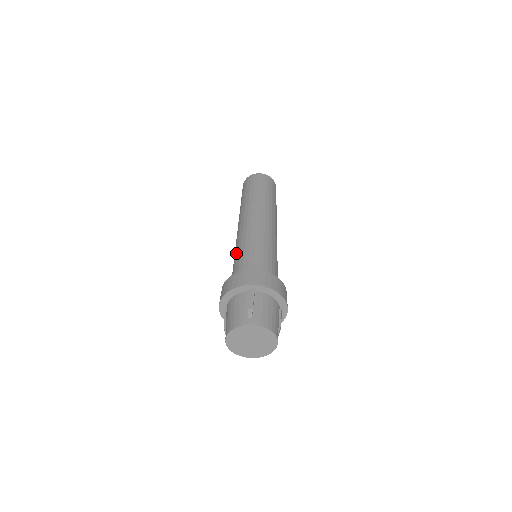
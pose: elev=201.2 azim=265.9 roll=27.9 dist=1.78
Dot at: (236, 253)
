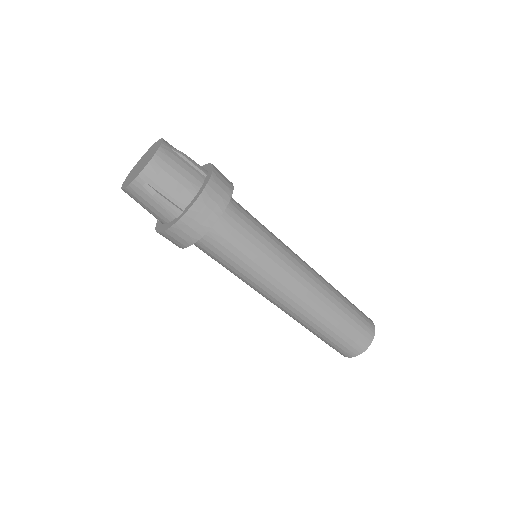
Dot at: occluded
